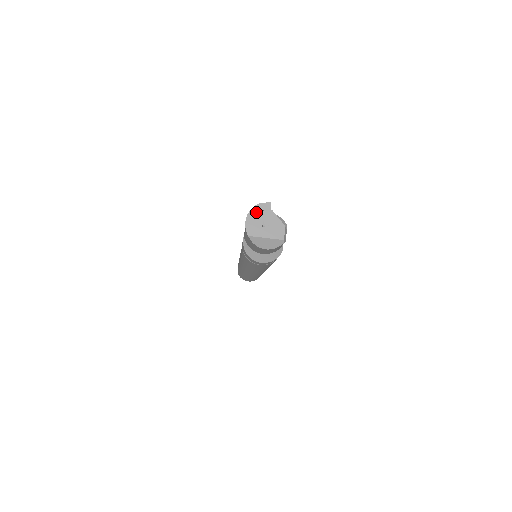
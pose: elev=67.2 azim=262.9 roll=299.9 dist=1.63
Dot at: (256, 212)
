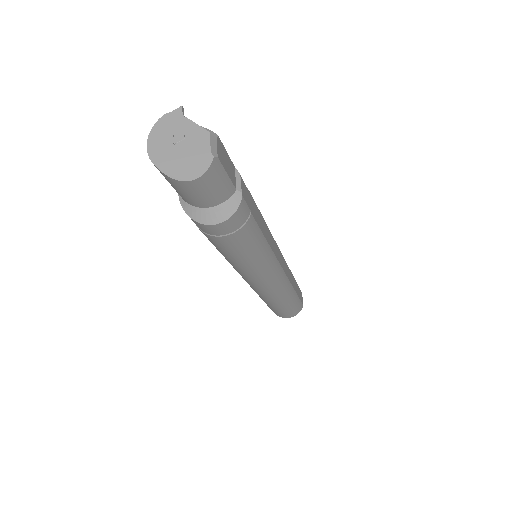
Dot at: (161, 128)
